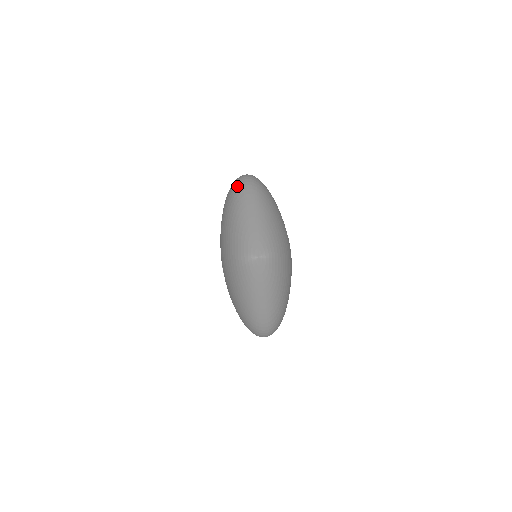
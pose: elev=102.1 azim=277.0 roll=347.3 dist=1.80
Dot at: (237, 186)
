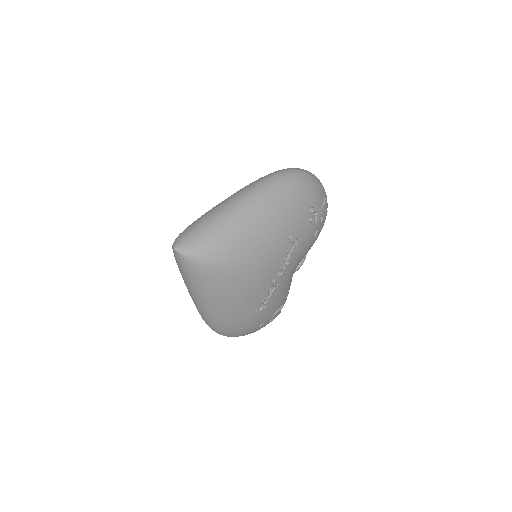
Dot at: occluded
